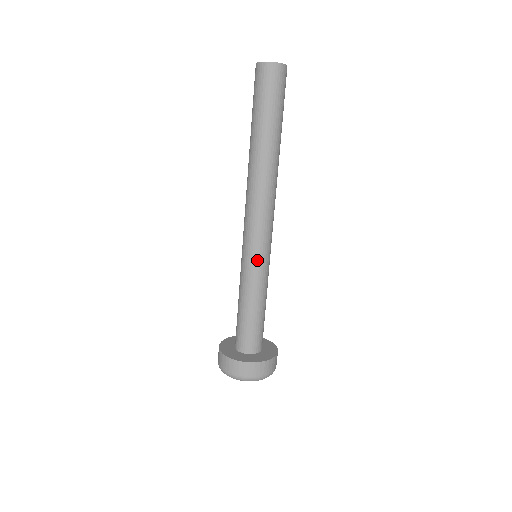
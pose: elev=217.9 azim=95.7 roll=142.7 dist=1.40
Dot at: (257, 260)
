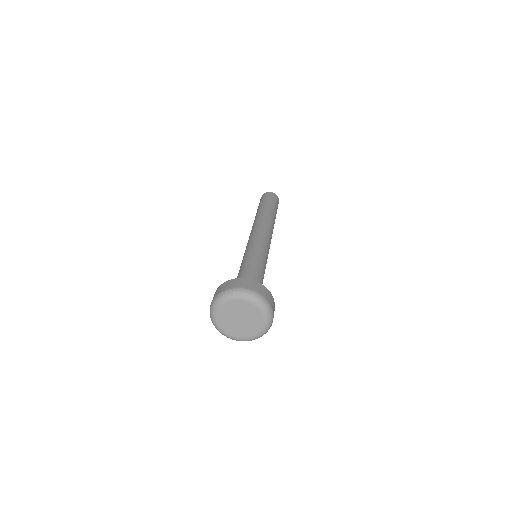
Dot at: (264, 249)
